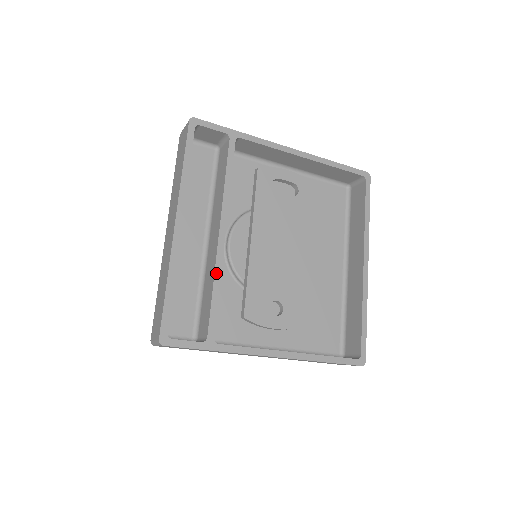
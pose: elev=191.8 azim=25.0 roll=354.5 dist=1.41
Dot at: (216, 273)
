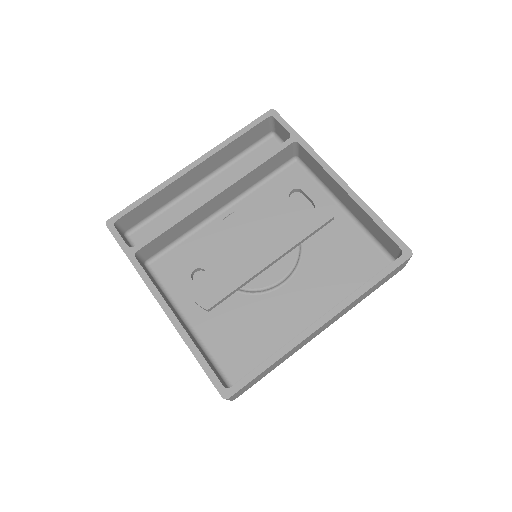
Dot at: (183, 214)
